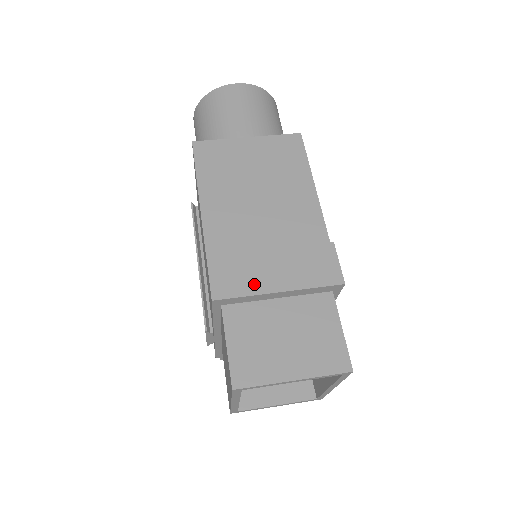
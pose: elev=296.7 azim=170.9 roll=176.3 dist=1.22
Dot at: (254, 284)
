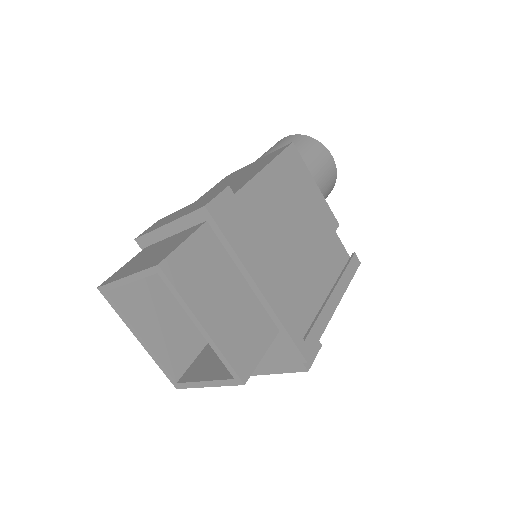
Dot at: occluded
